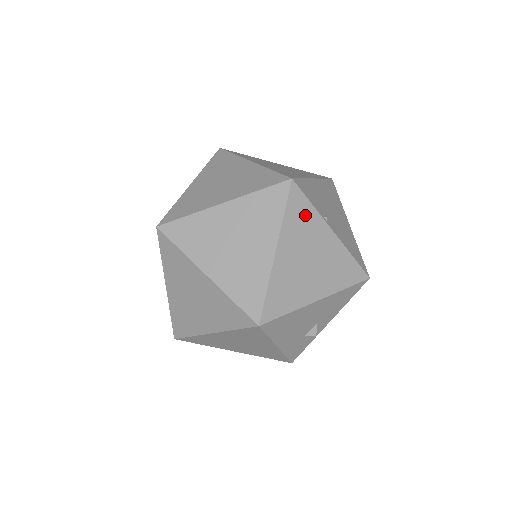
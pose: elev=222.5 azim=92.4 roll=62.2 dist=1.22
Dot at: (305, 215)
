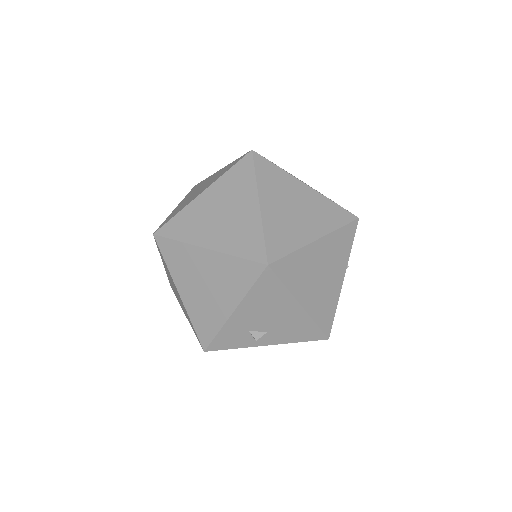
Dot at: (345, 246)
